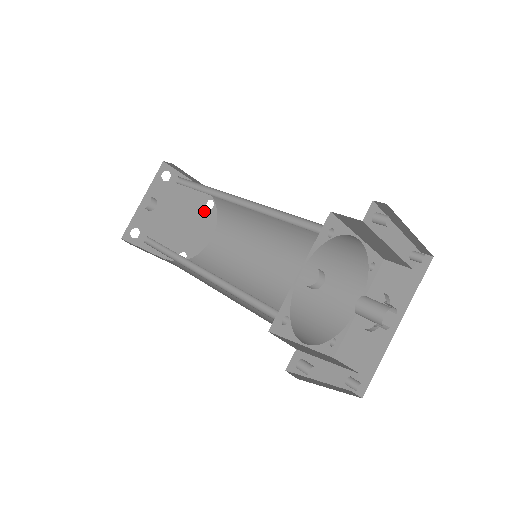
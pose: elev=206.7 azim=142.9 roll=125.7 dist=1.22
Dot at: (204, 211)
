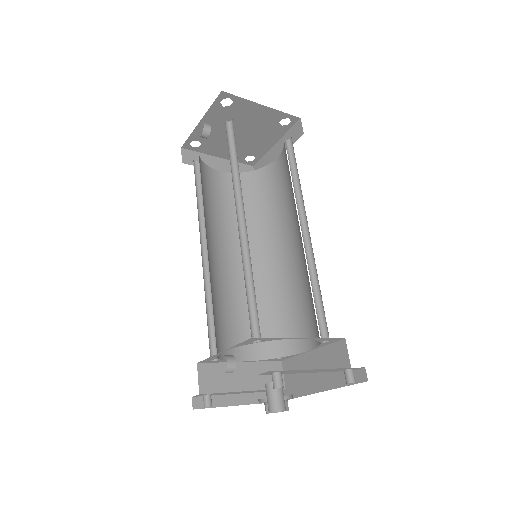
Dot at: (277, 127)
